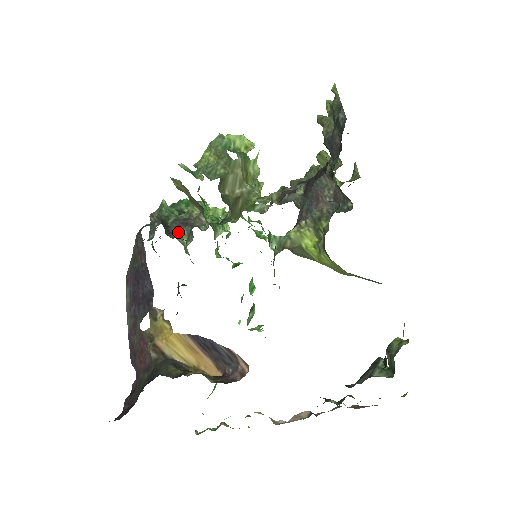
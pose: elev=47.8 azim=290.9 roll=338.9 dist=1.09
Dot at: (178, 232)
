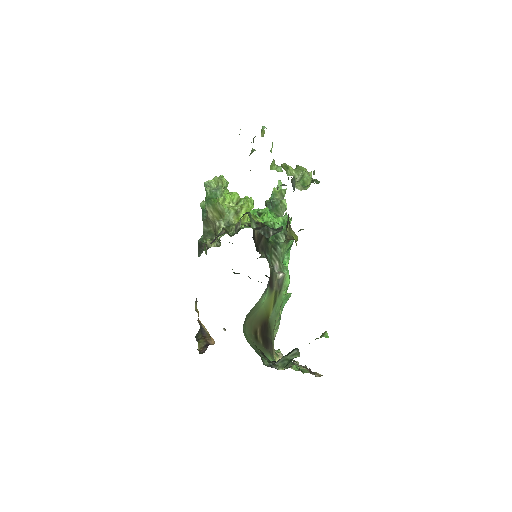
Dot at: occluded
